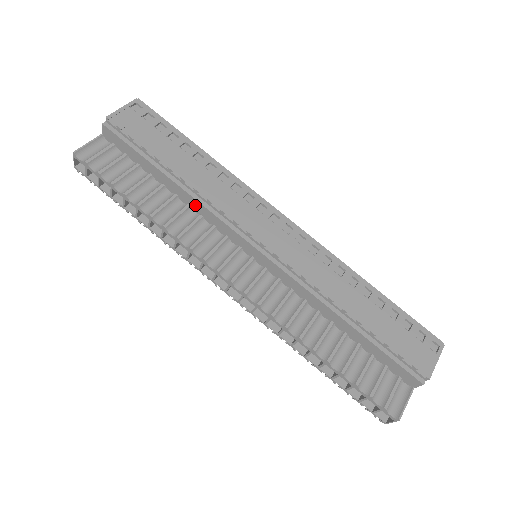
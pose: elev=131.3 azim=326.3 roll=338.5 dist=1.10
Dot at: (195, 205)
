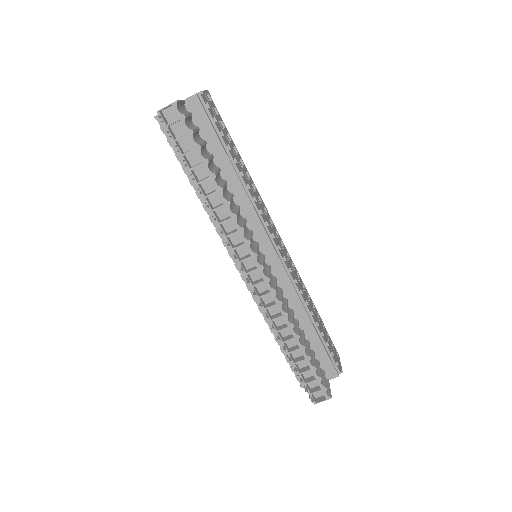
Dot at: (241, 197)
